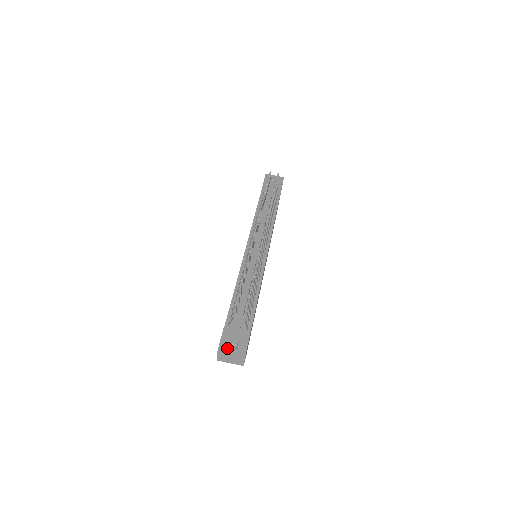
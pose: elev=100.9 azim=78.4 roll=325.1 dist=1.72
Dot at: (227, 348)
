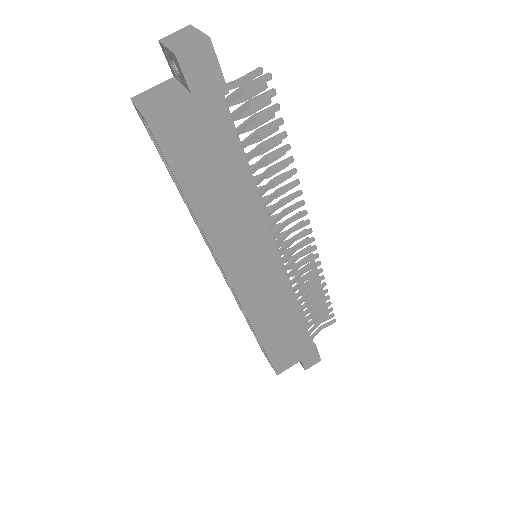
Dot at: occluded
